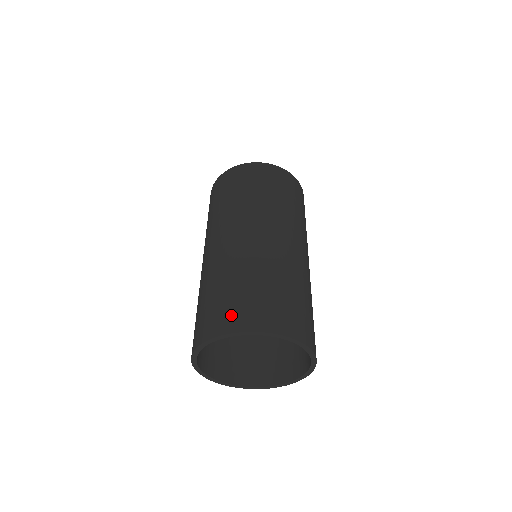
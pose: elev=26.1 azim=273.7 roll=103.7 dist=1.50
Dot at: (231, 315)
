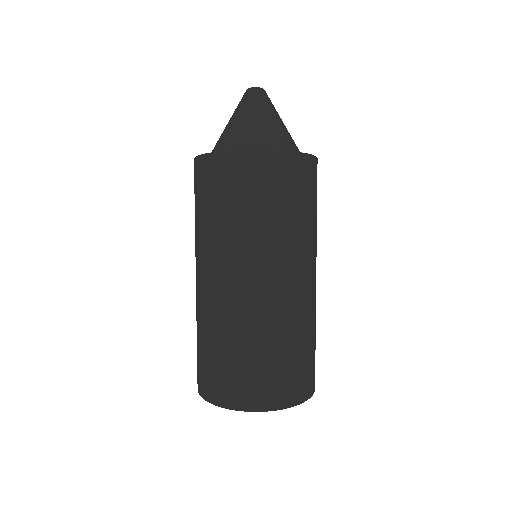
Dot at: (289, 389)
